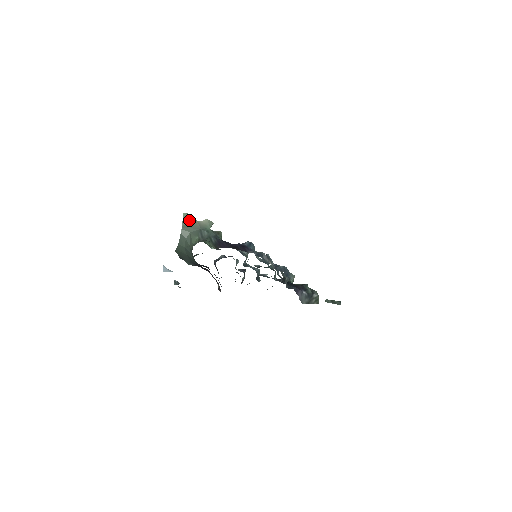
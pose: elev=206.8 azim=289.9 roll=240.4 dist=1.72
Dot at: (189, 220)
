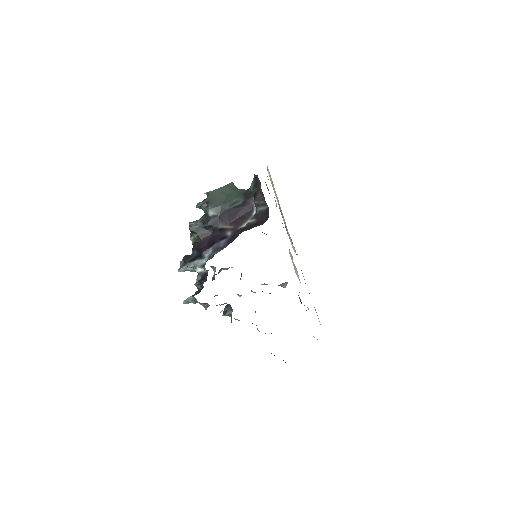
Dot at: occluded
